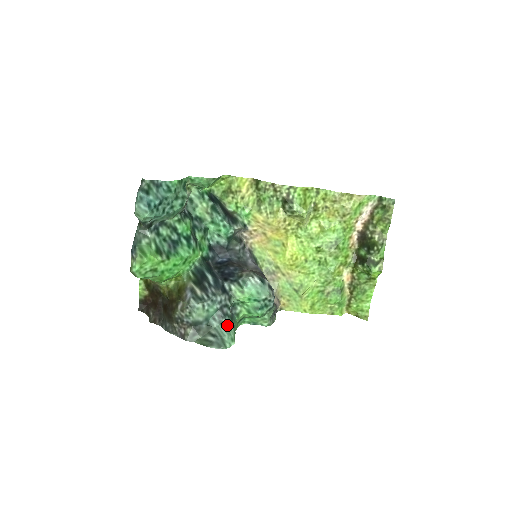
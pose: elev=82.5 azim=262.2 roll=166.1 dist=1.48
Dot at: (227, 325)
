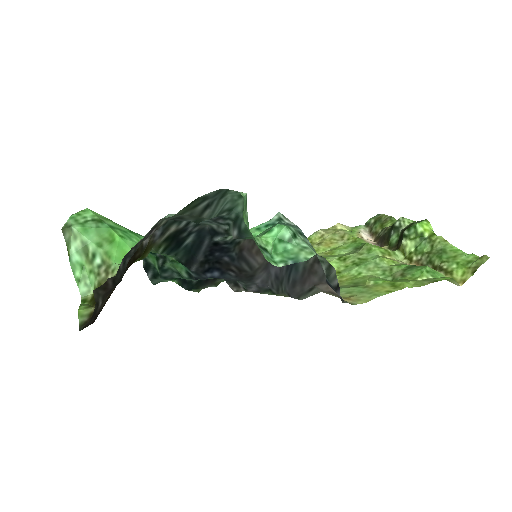
Dot at: (228, 211)
